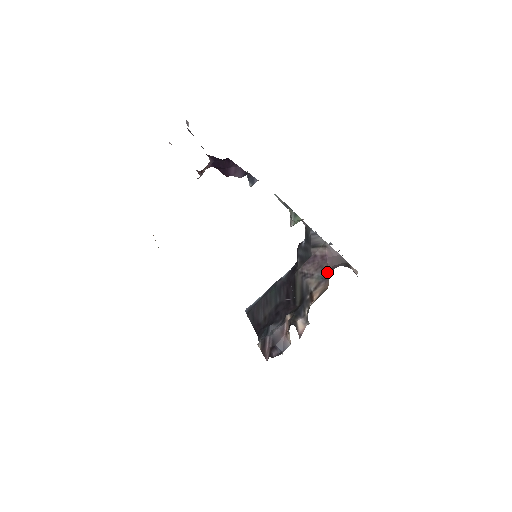
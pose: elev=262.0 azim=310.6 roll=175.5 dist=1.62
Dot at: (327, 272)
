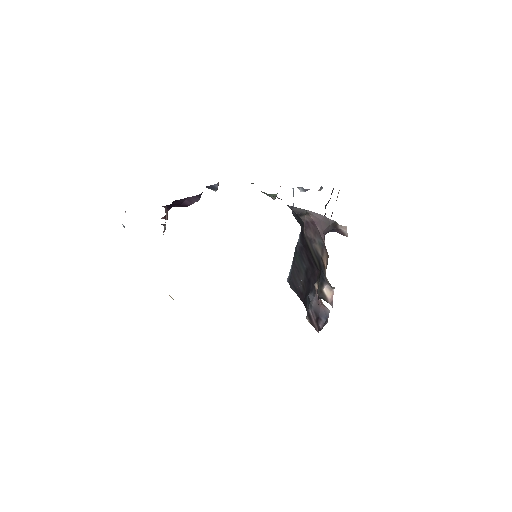
Dot at: (321, 239)
